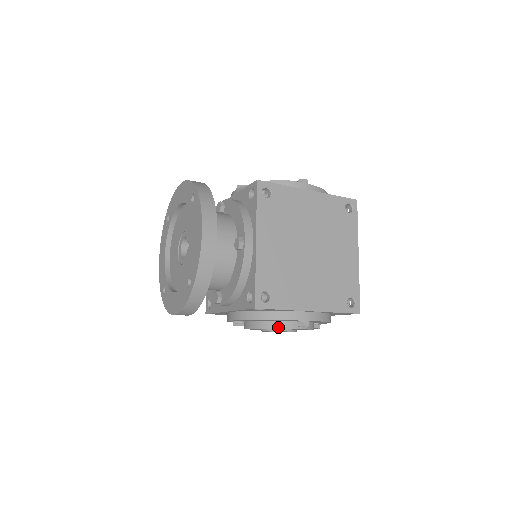
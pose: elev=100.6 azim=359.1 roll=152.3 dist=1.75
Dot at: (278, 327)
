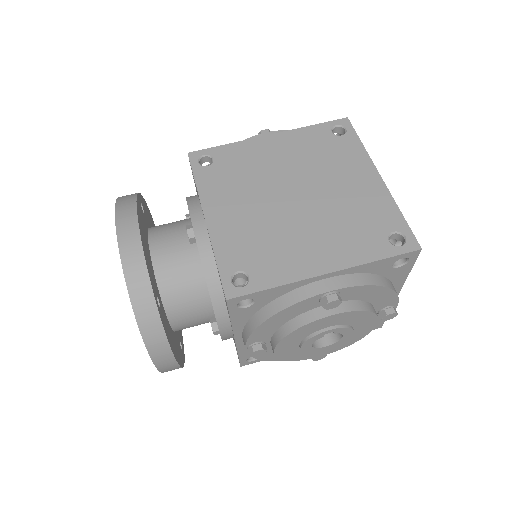
Dot at: (300, 325)
